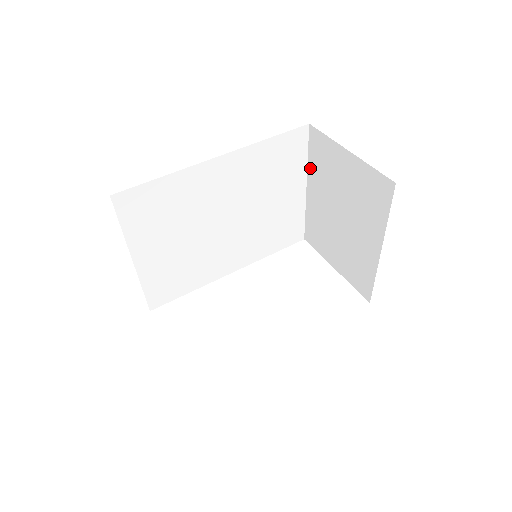
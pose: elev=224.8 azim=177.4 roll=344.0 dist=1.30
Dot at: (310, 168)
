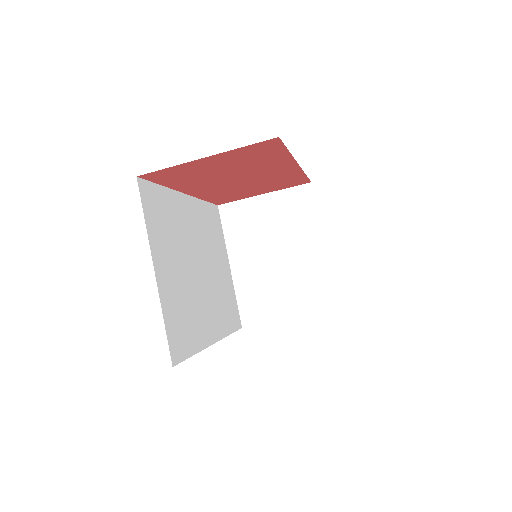
Dot at: (229, 243)
